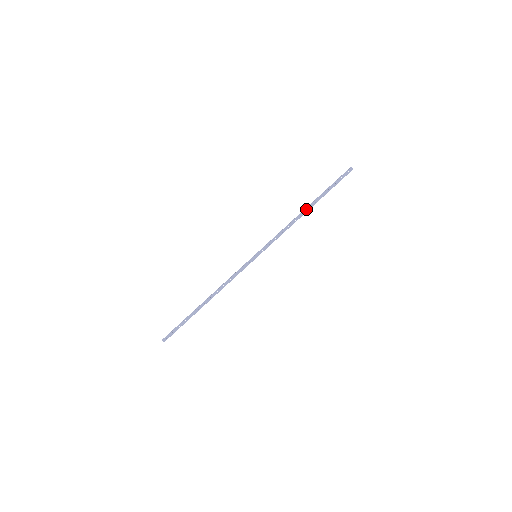
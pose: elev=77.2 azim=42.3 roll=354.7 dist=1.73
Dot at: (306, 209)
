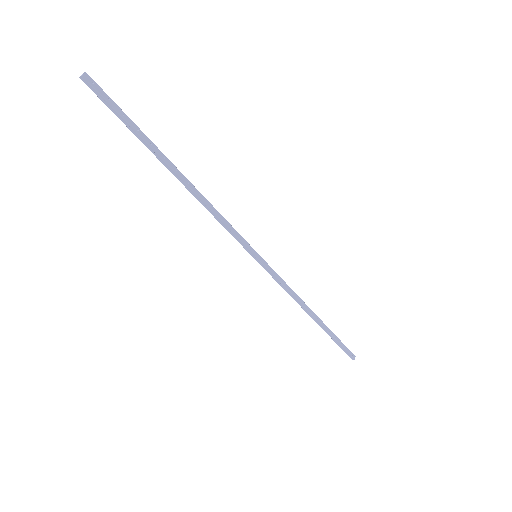
Dot at: (316, 315)
